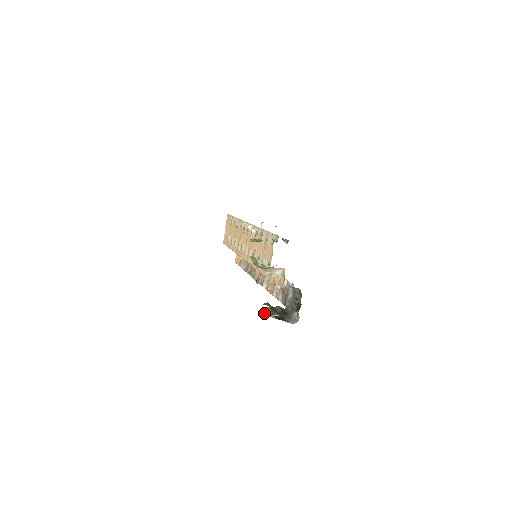
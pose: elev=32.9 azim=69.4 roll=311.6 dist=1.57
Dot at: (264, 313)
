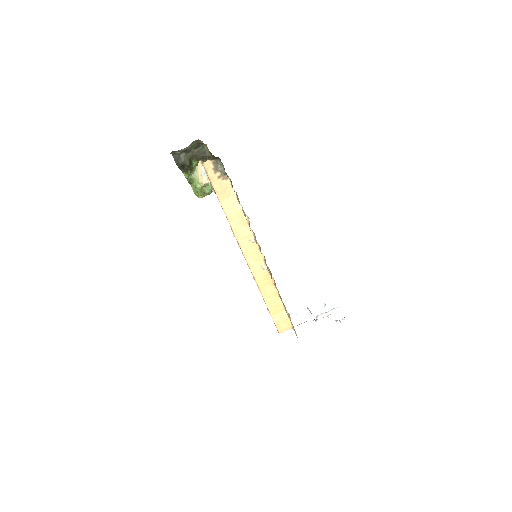
Dot at: occluded
